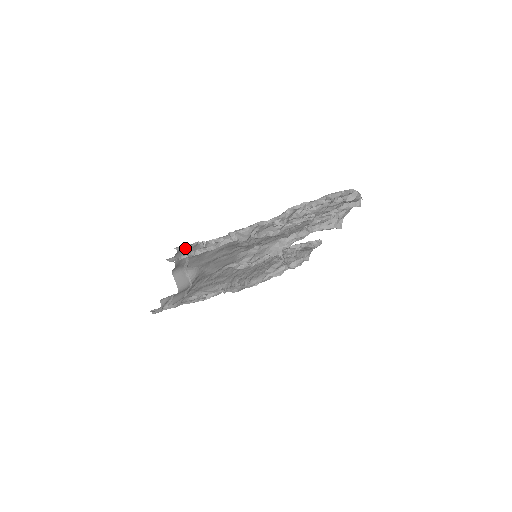
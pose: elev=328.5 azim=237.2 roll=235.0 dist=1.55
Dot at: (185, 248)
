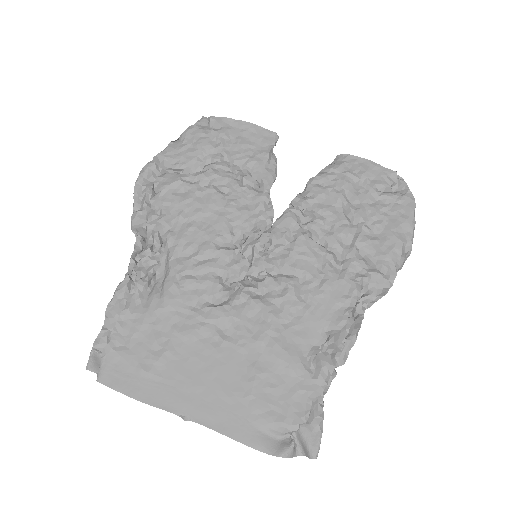
Dot at: (313, 436)
